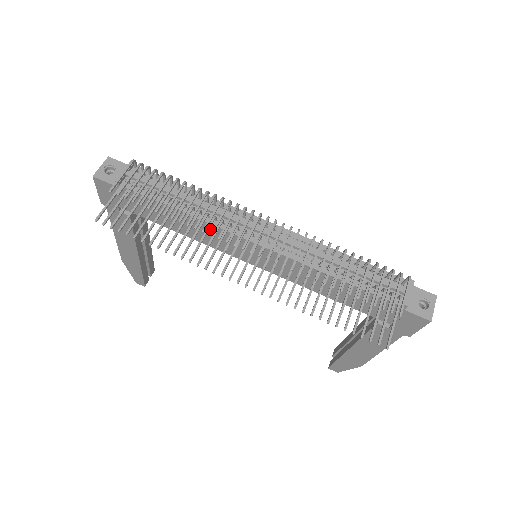
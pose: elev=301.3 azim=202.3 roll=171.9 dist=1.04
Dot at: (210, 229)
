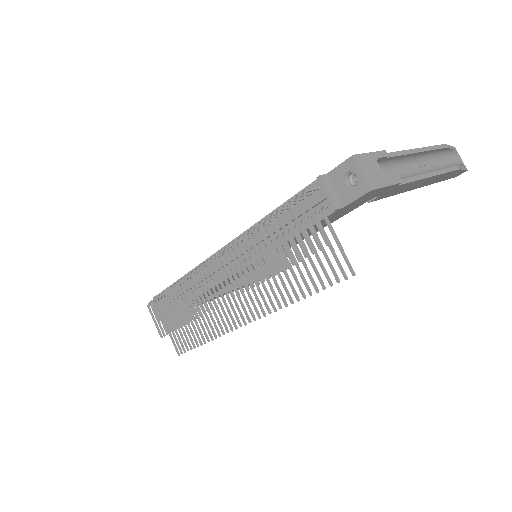
Dot at: occluded
